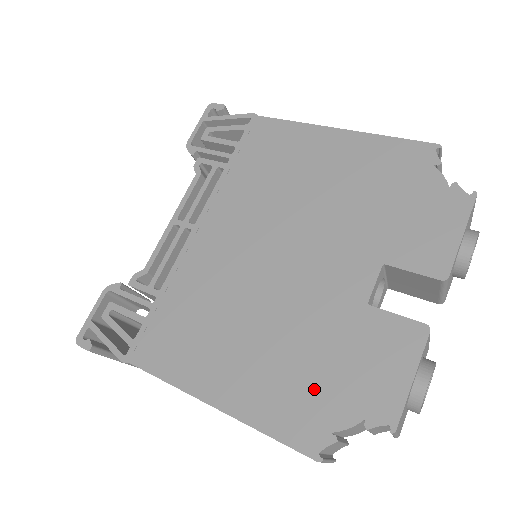
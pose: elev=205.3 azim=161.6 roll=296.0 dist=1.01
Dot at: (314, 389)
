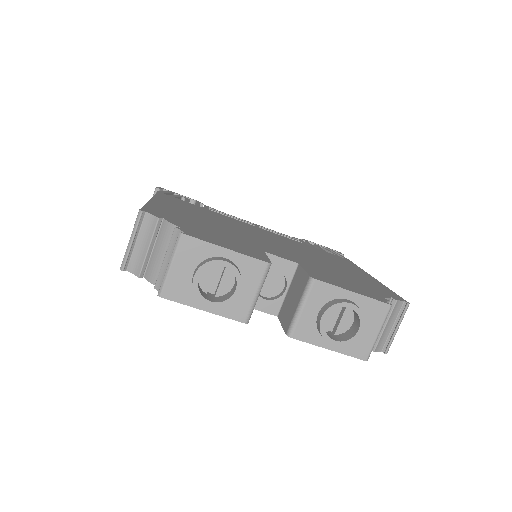
Dot at: (189, 223)
